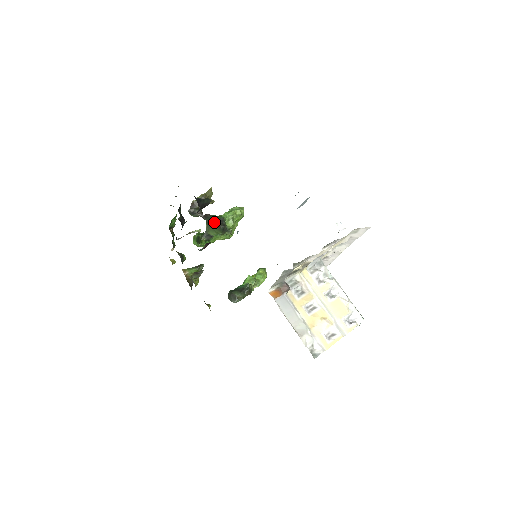
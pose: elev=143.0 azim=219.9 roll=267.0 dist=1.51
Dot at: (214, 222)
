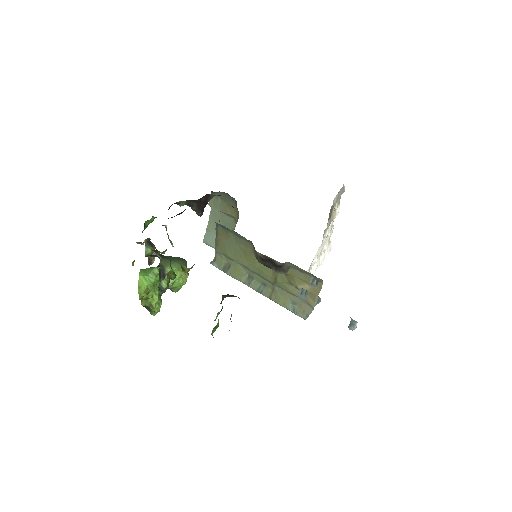
Dot at: (175, 257)
